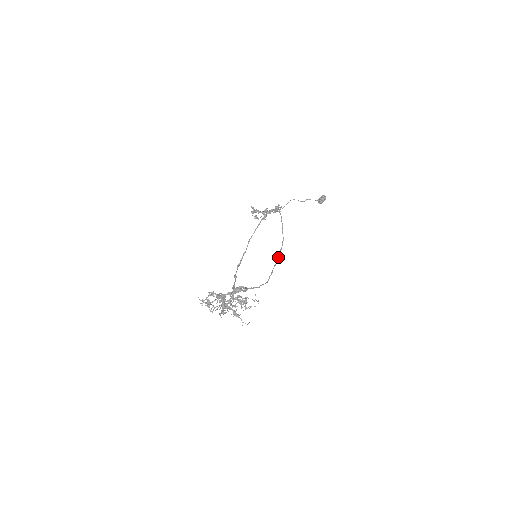
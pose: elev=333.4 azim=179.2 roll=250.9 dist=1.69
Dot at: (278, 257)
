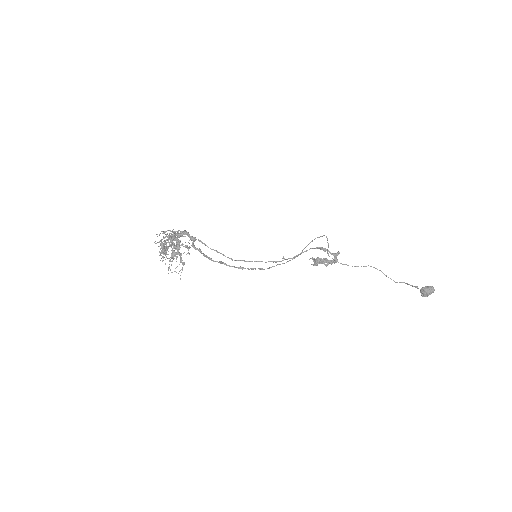
Dot at: (274, 261)
